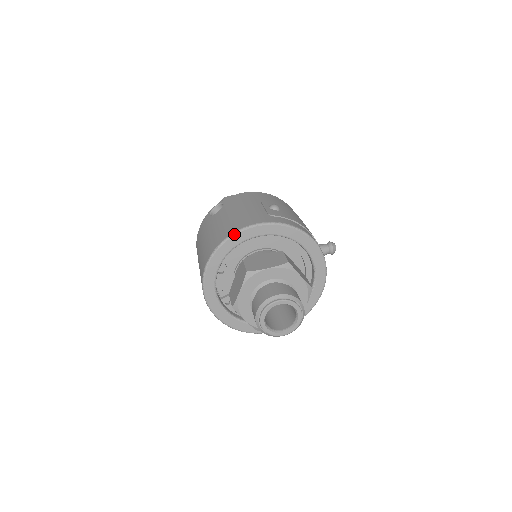
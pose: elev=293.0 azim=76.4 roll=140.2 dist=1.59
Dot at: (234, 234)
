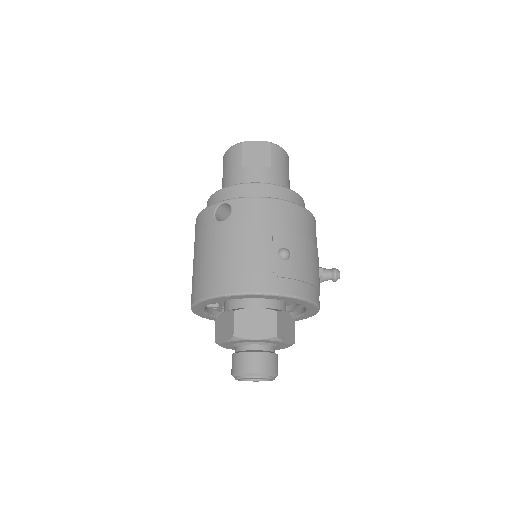
Dot at: (230, 296)
